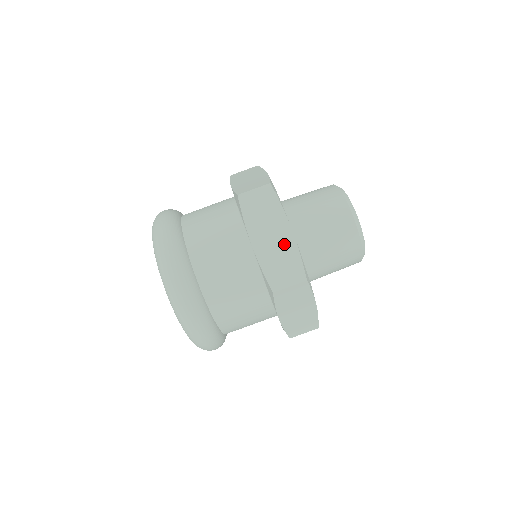
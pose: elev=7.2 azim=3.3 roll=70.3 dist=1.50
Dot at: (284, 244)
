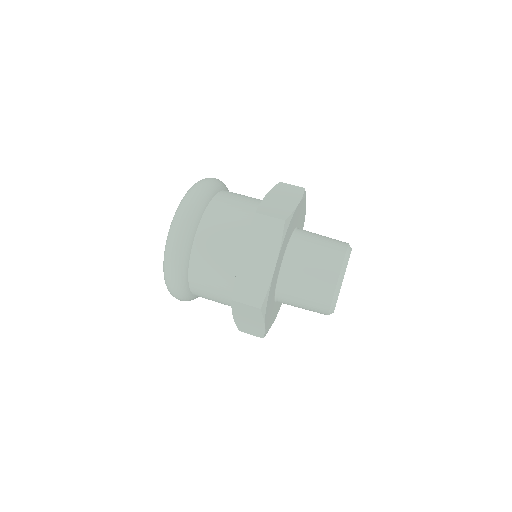
Dot at: (263, 272)
